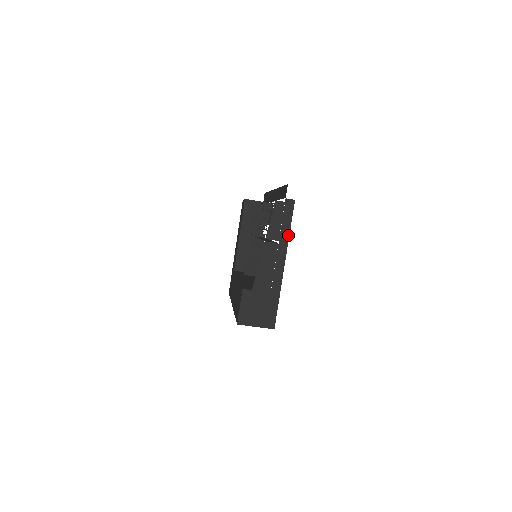
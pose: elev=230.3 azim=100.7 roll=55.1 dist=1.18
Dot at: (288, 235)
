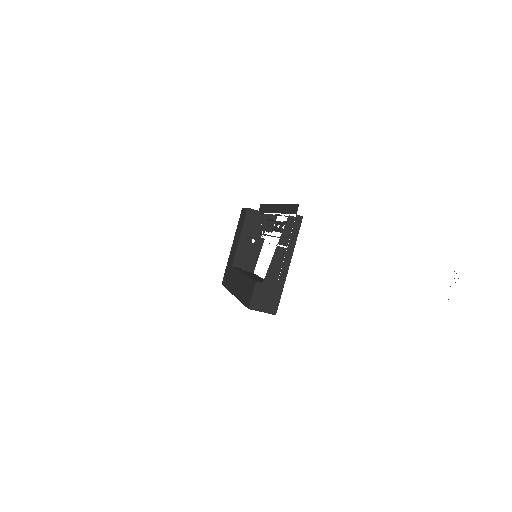
Dot at: (295, 243)
